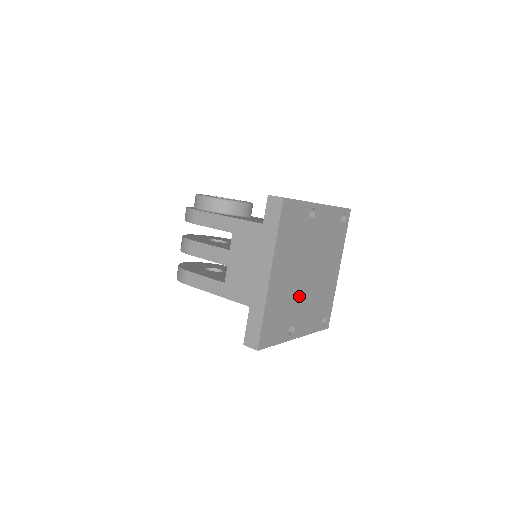
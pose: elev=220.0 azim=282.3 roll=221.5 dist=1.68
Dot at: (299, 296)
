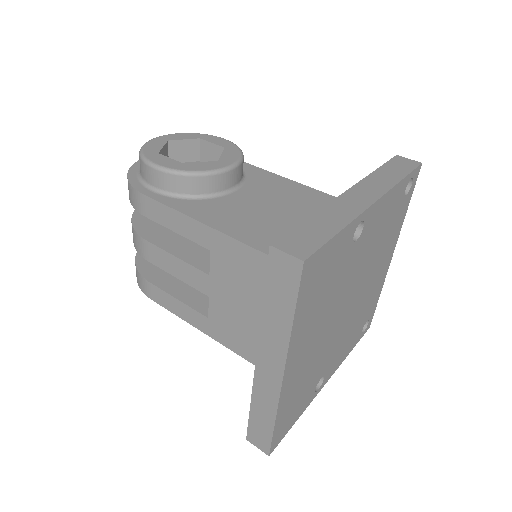
Dot at: (331, 344)
